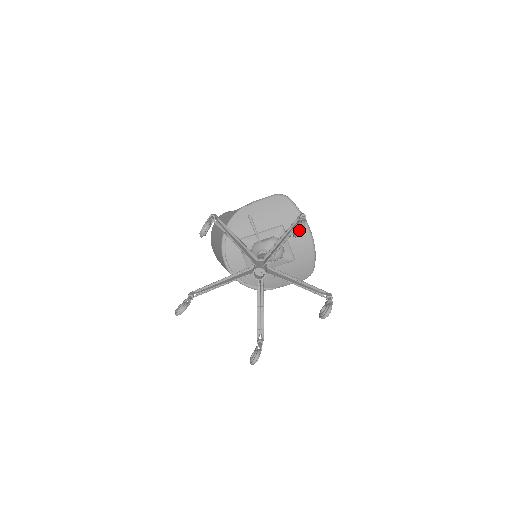
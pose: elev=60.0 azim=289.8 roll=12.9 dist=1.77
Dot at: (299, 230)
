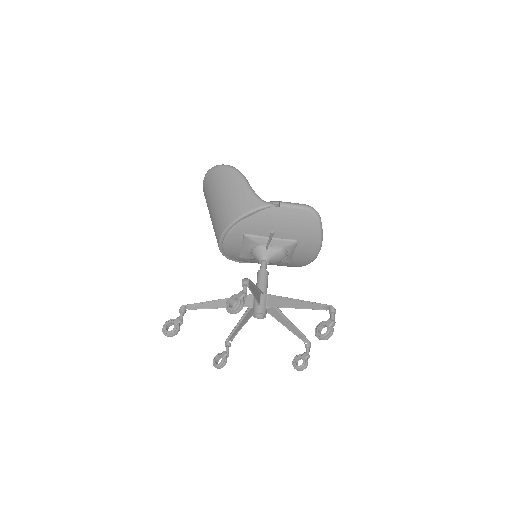
Dot at: (325, 339)
